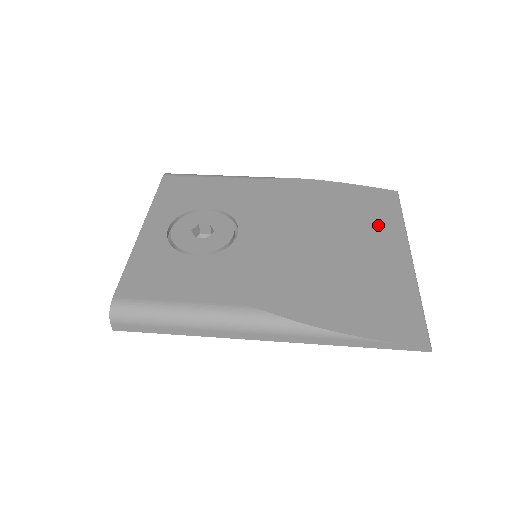
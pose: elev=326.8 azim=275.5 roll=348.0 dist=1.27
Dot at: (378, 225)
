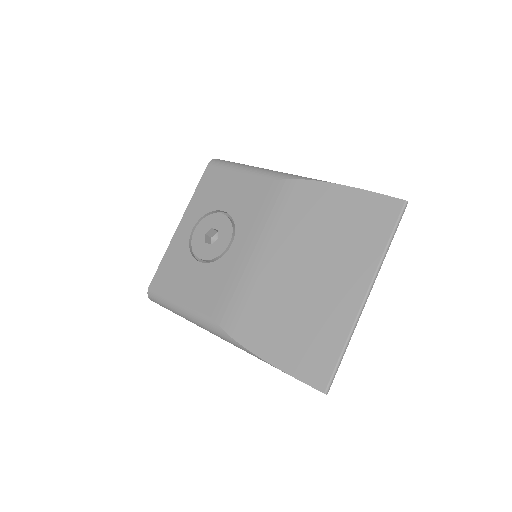
Dot at: (354, 250)
